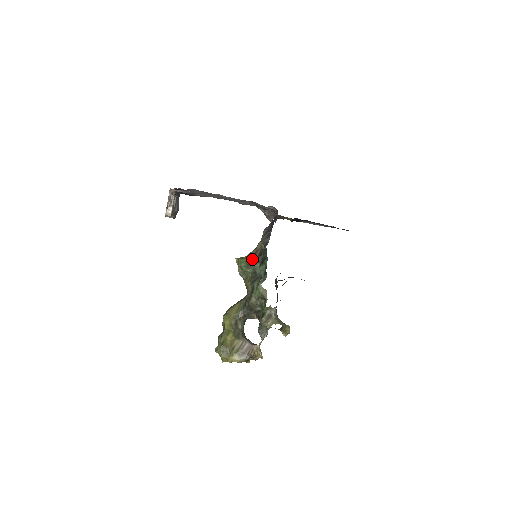
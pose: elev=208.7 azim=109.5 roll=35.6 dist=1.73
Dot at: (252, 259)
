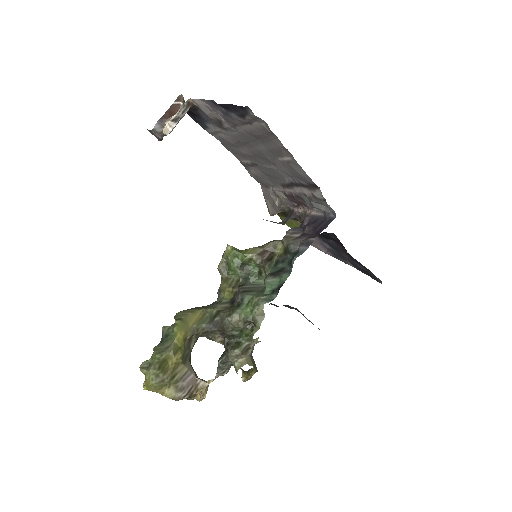
Dot at: (254, 259)
